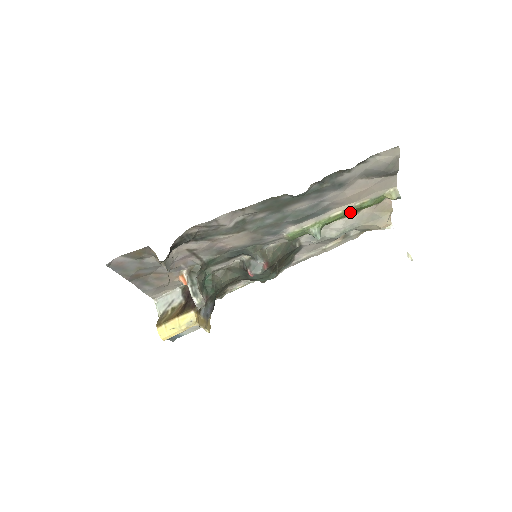
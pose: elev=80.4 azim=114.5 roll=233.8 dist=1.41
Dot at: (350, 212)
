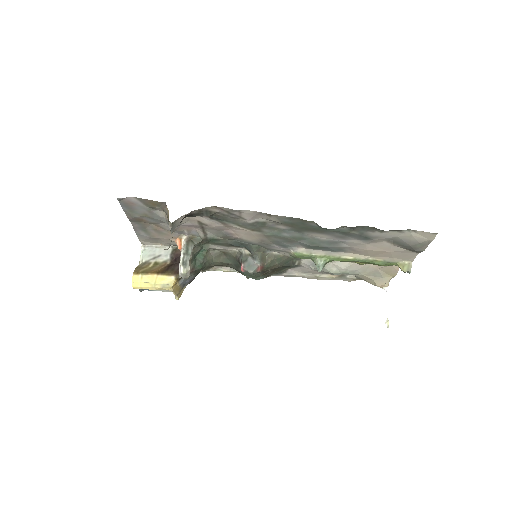
Dot at: occluded
